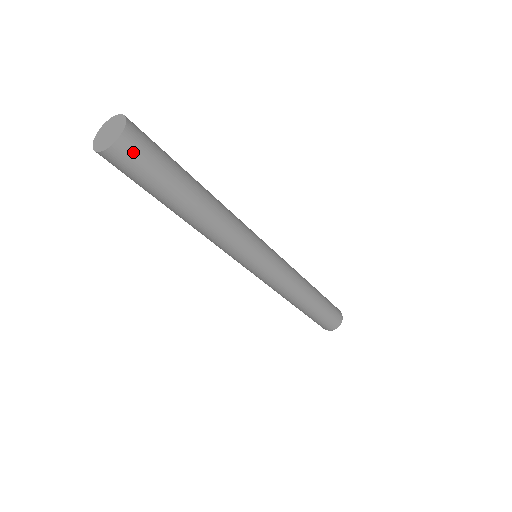
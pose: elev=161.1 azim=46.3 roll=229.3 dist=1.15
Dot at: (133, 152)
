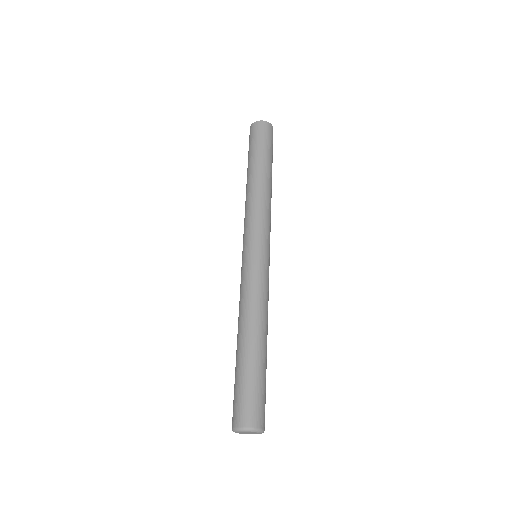
Dot at: (257, 129)
